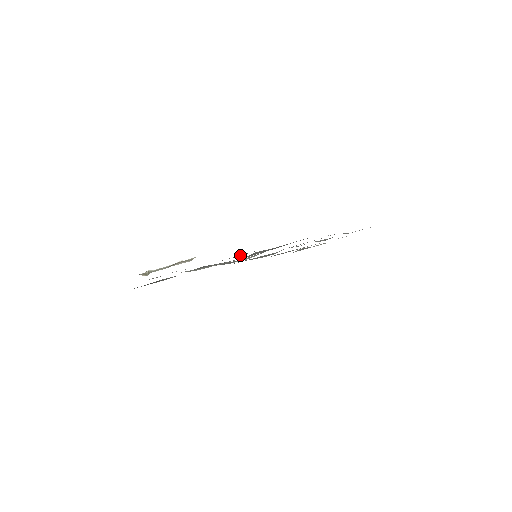
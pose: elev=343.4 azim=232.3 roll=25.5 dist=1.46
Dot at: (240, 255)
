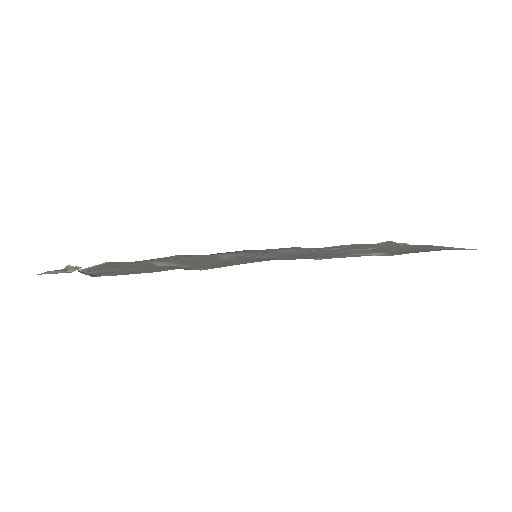
Dot at: (164, 268)
